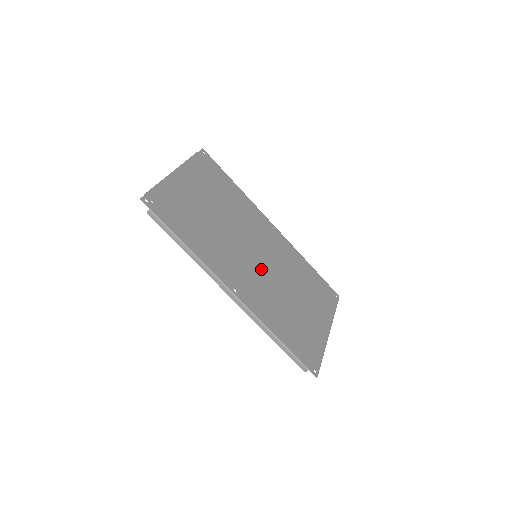
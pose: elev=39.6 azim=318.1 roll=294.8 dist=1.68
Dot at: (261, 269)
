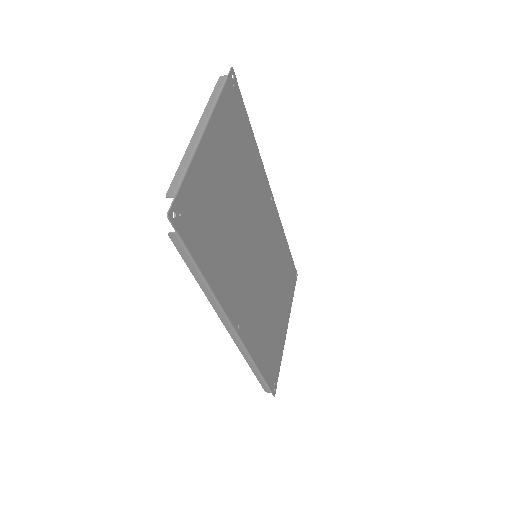
Dot at: (258, 276)
